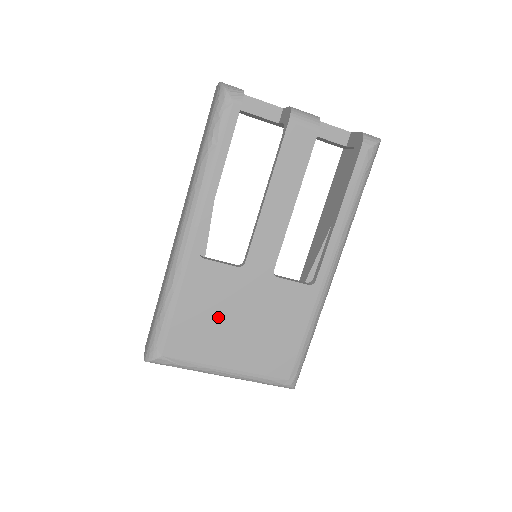
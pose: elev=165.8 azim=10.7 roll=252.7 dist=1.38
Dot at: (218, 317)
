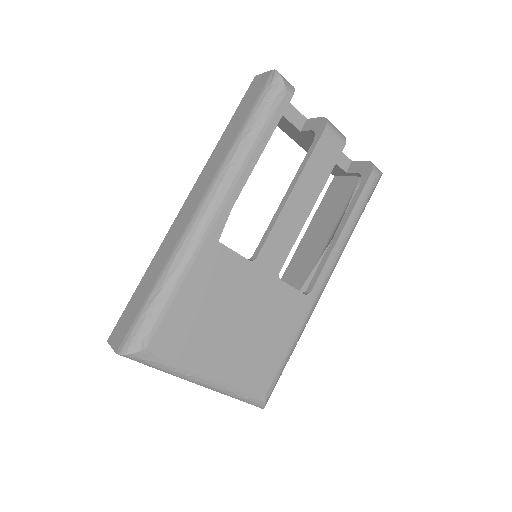
Dot at: (217, 312)
